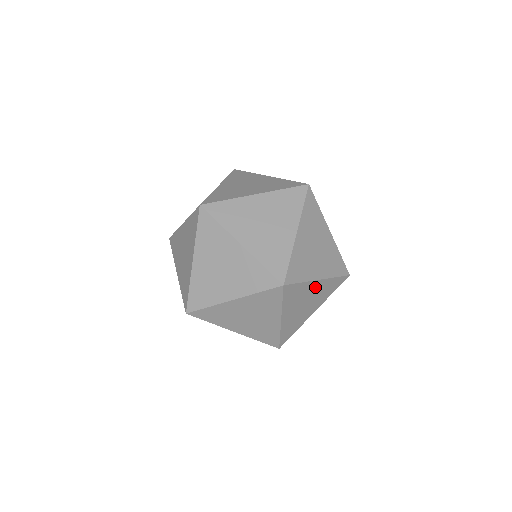
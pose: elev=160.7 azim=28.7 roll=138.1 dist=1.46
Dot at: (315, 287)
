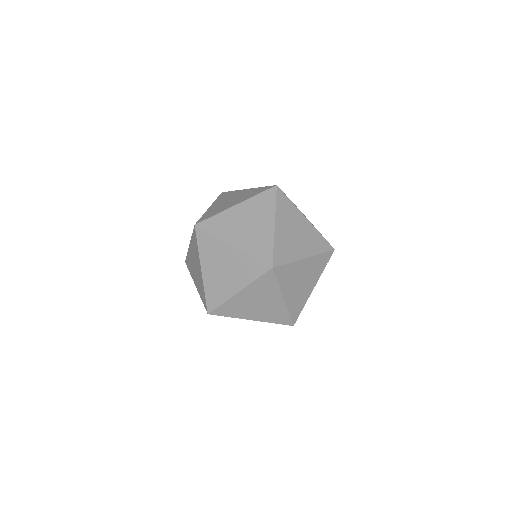
Dot at: occluded
